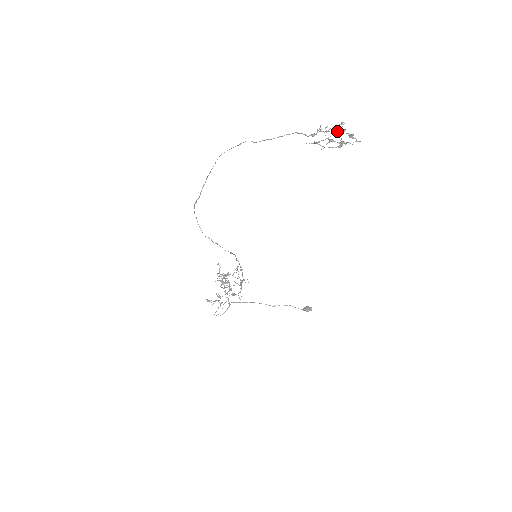
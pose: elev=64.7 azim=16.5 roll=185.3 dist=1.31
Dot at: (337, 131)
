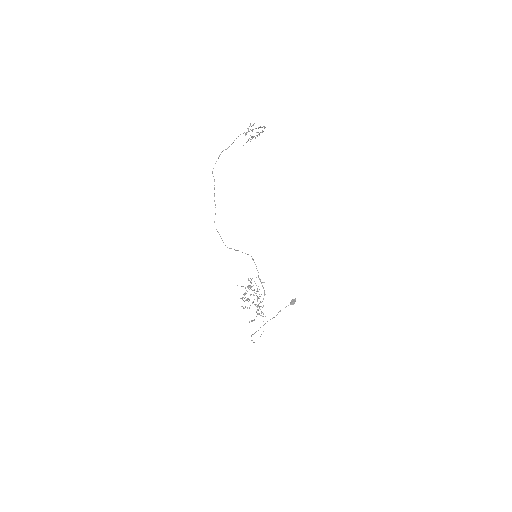
Dot at: (251, 130)
